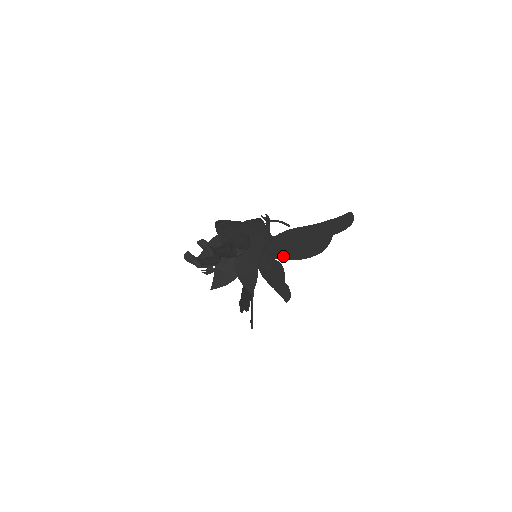
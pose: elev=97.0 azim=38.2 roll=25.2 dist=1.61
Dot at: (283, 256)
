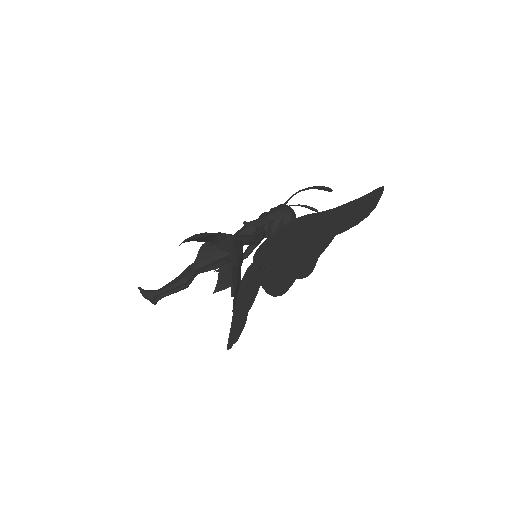
Dot at: (270, 266)
